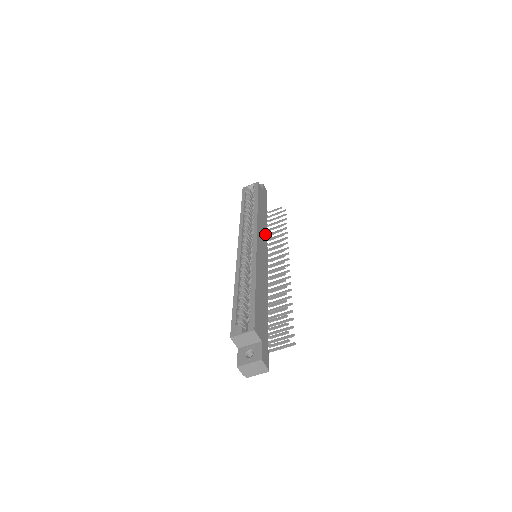
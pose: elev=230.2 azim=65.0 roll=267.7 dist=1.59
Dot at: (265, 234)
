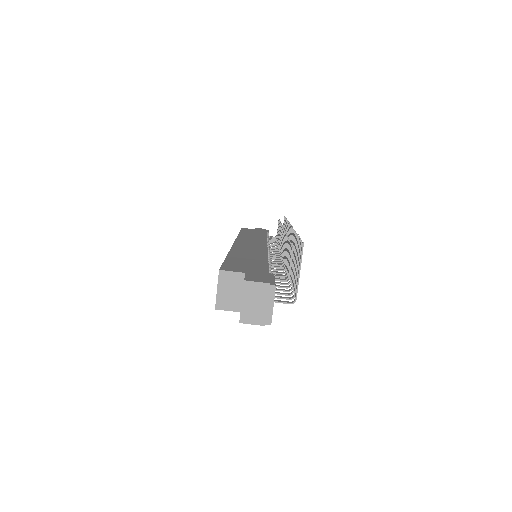
Dot at: occluded
